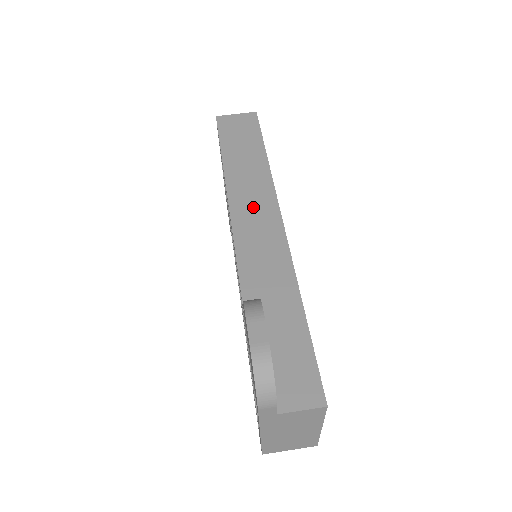
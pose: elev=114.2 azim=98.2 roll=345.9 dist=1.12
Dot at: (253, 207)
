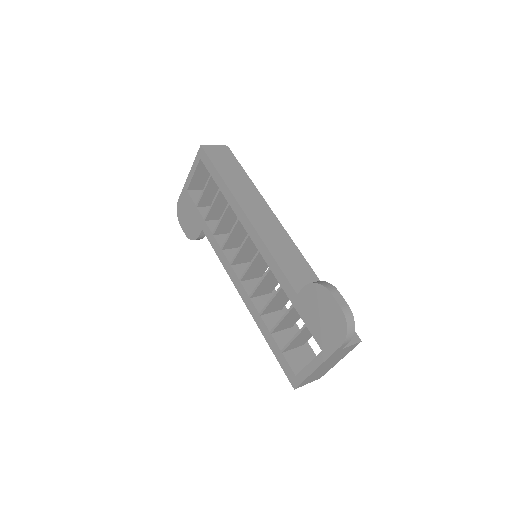
Dot at: (264, 221)
